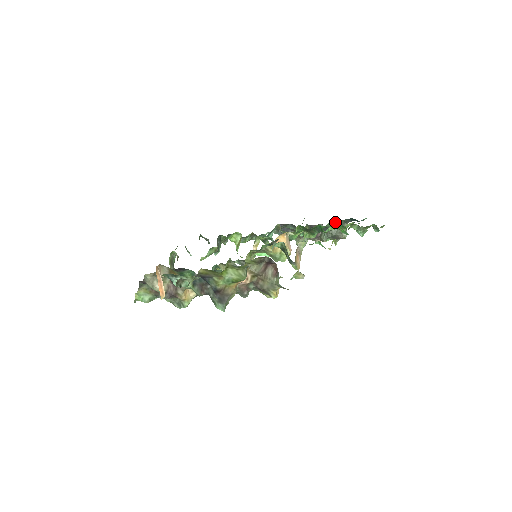
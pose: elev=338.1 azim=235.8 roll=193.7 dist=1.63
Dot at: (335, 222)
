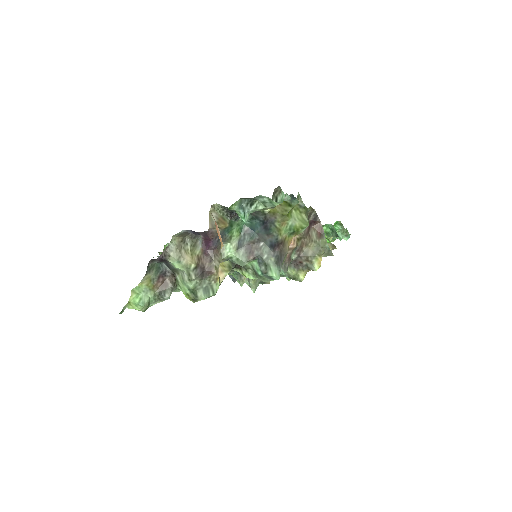
Dot at: occluded
